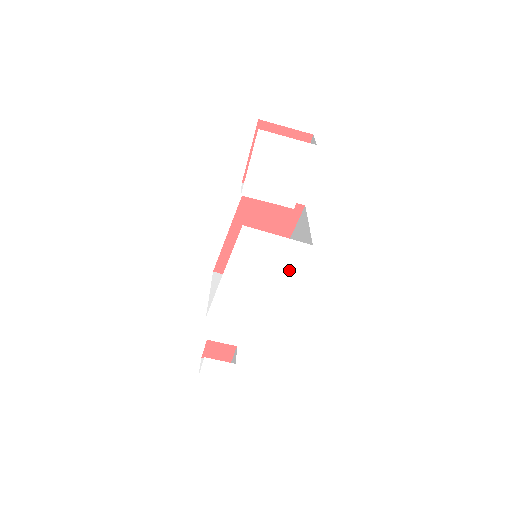
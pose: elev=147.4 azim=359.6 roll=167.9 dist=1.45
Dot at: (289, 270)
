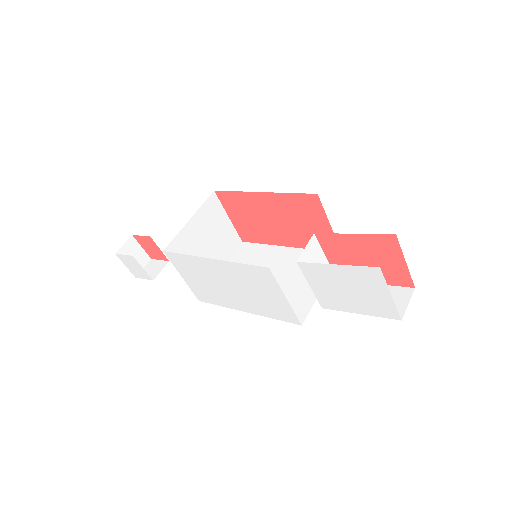
Dot at: (264, 310)
